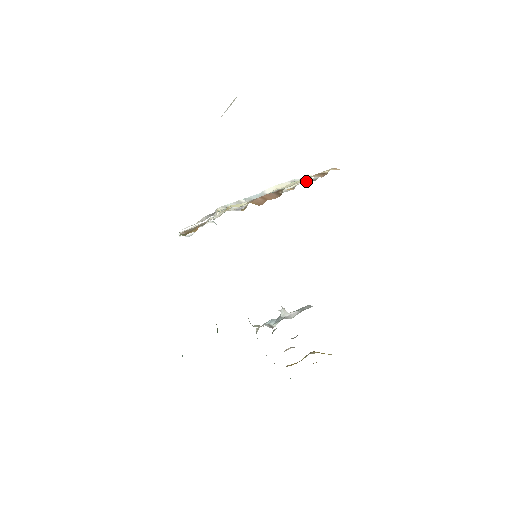
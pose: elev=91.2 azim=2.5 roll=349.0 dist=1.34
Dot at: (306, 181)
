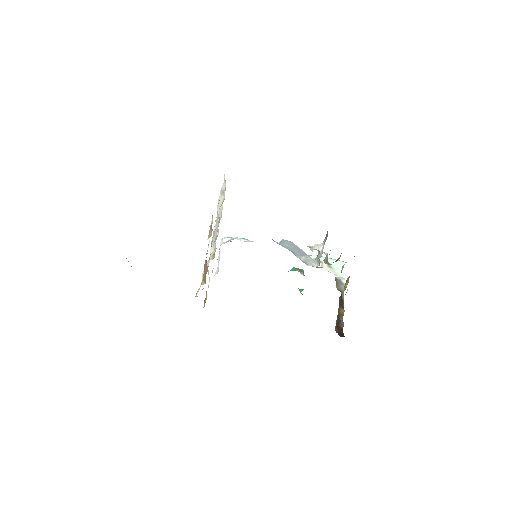
Dot at: (224, 193)
